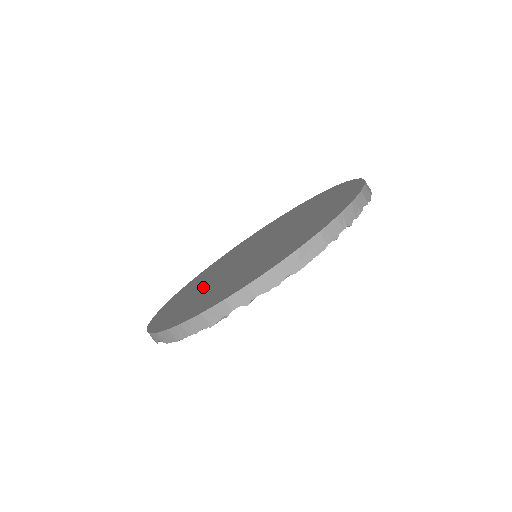
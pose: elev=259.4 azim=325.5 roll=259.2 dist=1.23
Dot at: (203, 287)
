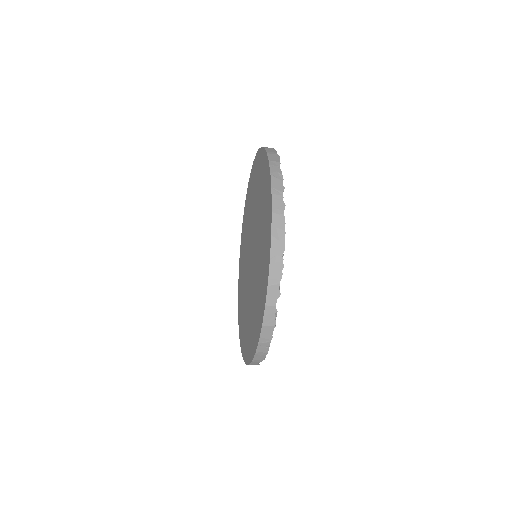
Dot at: (248, 307)
